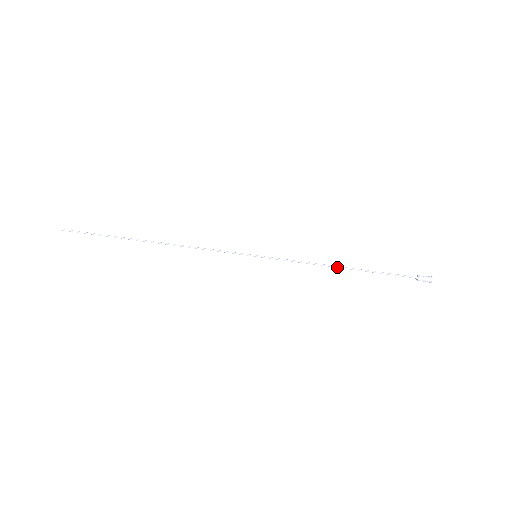
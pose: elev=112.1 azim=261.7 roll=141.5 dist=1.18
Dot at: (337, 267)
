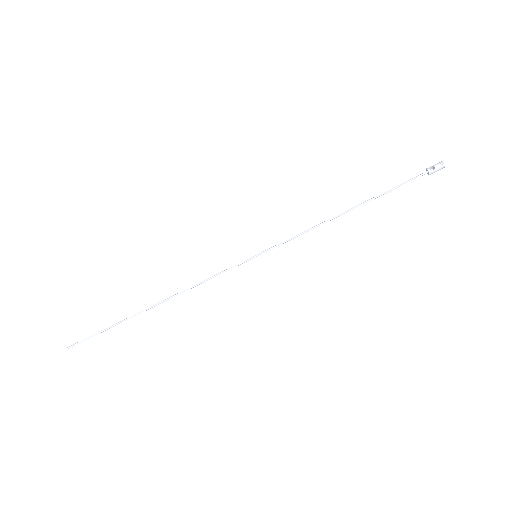
Dot at: (340, 215)
